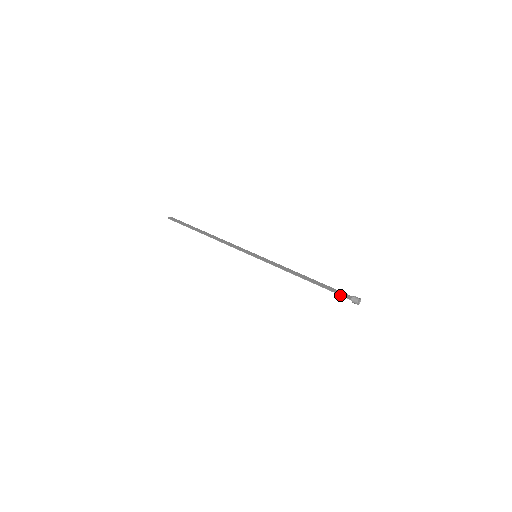
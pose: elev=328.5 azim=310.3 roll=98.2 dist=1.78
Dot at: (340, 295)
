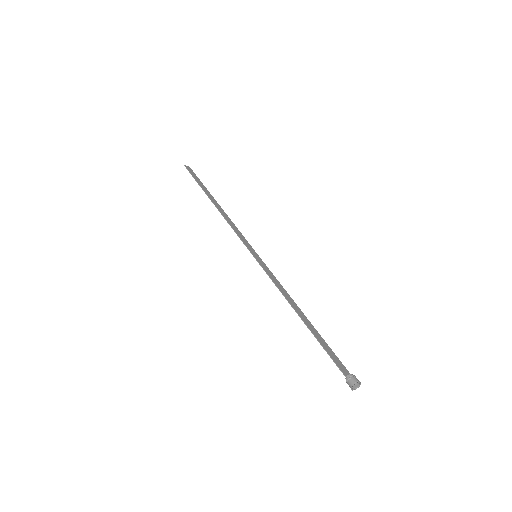
Dot at: (334, 362)
